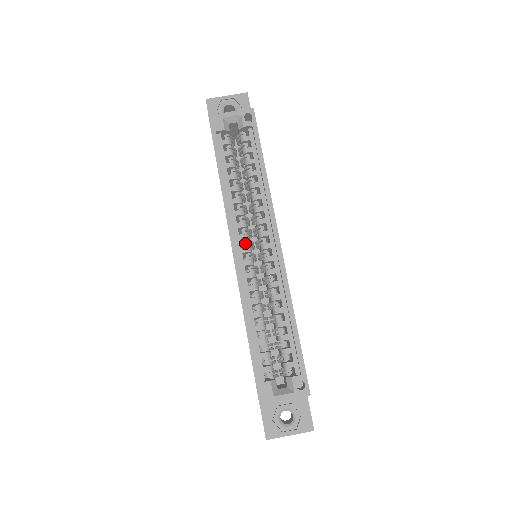
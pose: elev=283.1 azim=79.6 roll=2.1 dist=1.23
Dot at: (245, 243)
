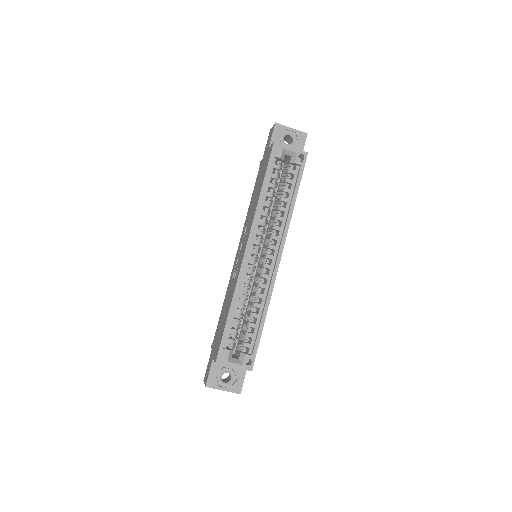
Dot at: (256, 247)
